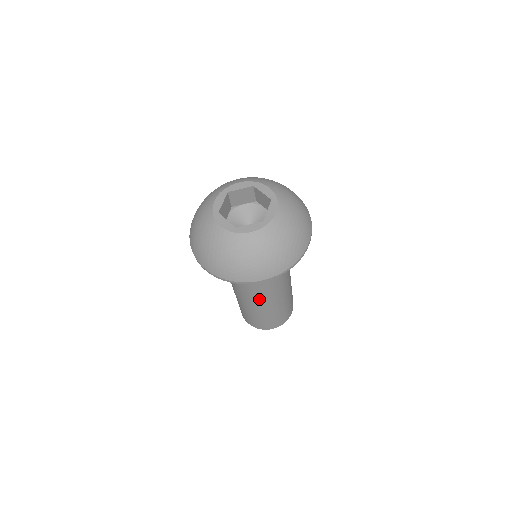
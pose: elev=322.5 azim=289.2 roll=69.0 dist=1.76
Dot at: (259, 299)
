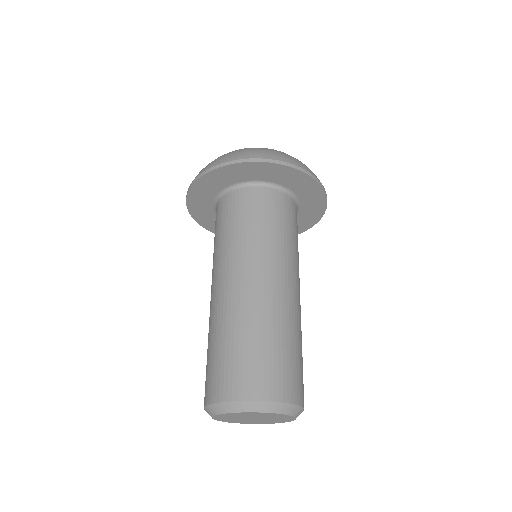
Dot at: (268, 278)
